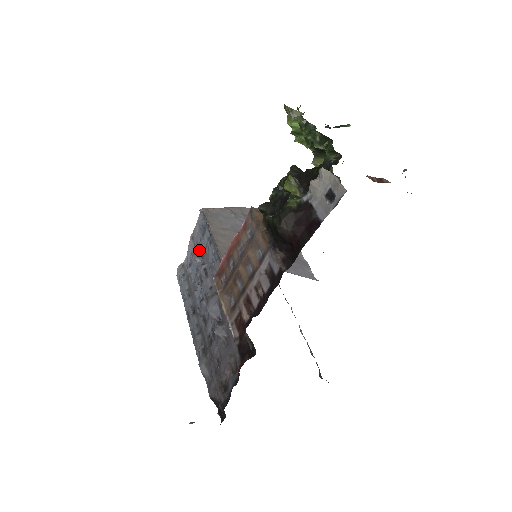
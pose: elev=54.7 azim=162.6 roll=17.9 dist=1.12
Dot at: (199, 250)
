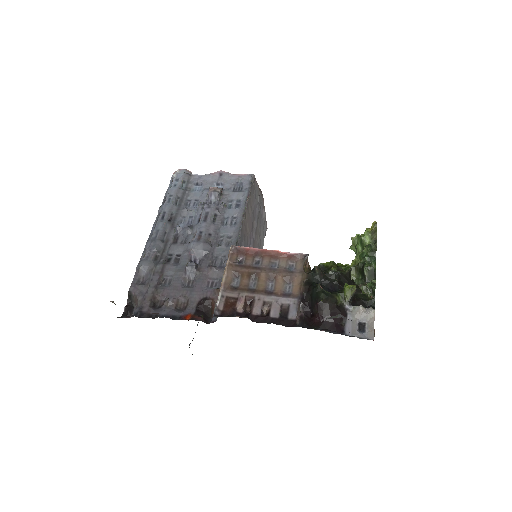
Dot at: (222, 194)
